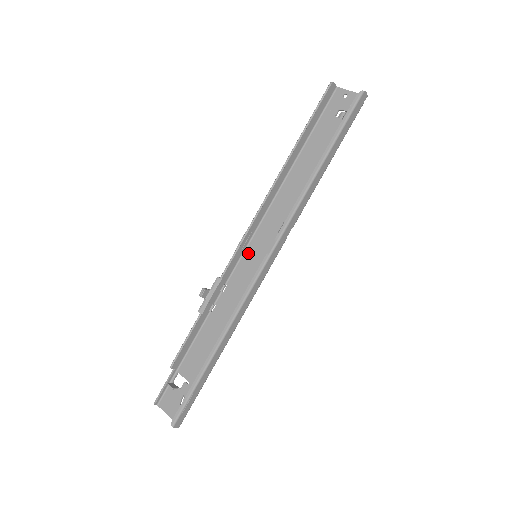
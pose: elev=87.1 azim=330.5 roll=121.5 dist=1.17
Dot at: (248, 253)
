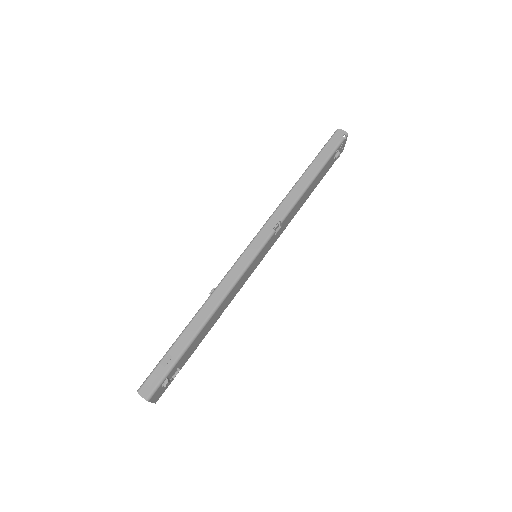
Dot at: occluded
